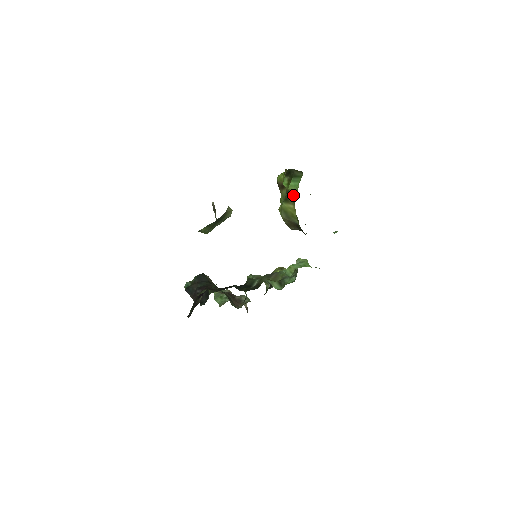
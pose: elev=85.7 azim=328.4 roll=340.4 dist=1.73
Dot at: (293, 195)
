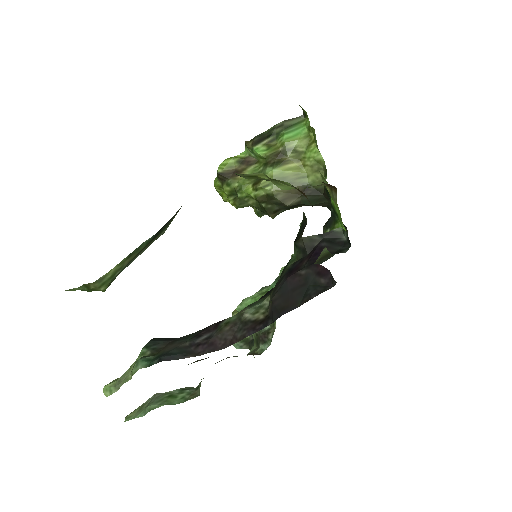
Dot at: (298, 145)
